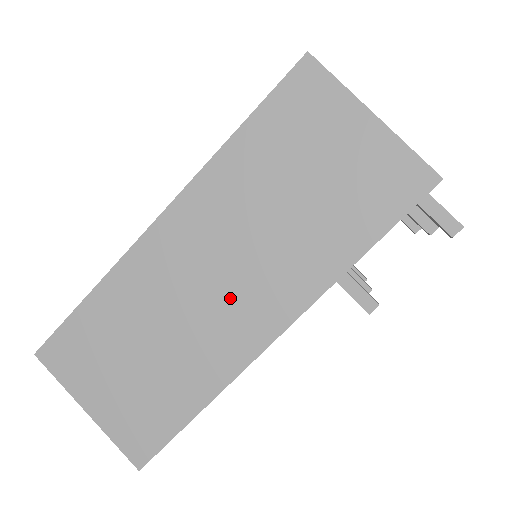
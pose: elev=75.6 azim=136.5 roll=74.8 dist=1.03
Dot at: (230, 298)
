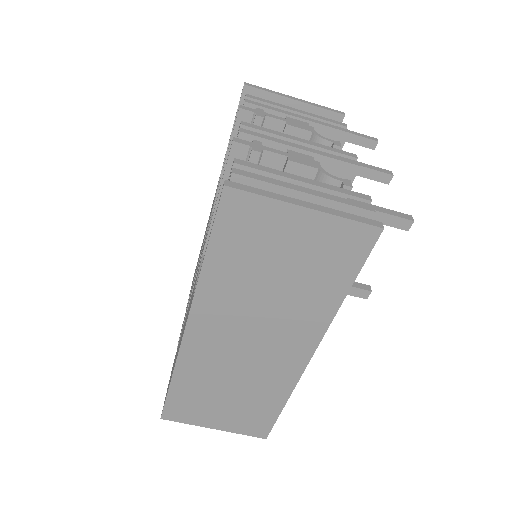
Dot at: (267, 350)
